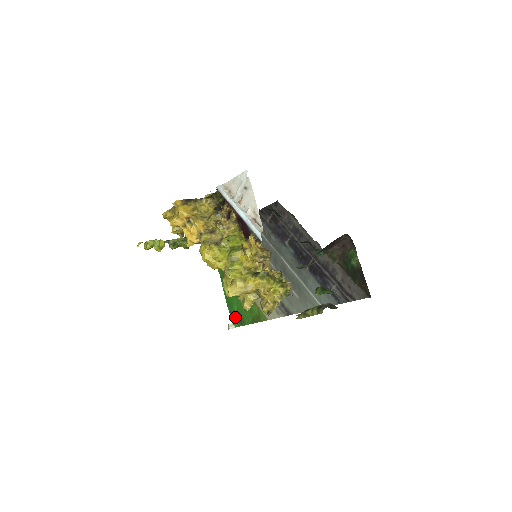
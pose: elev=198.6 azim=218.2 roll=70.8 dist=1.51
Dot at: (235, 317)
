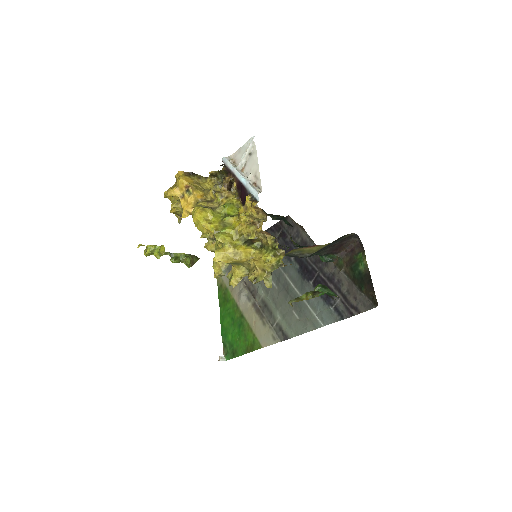
Dot at: (228, 348)
